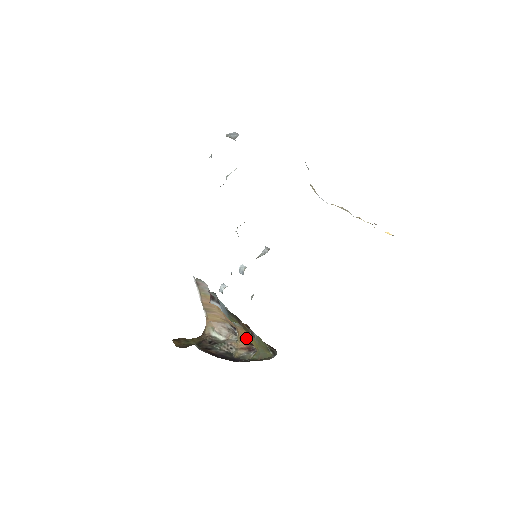
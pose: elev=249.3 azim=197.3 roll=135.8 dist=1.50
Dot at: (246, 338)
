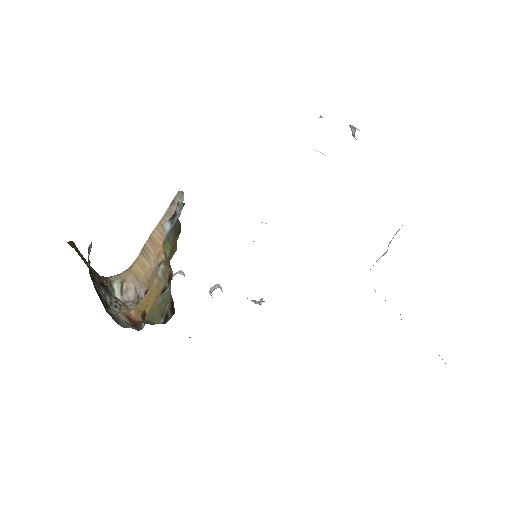
Dot at: (148, 303)
